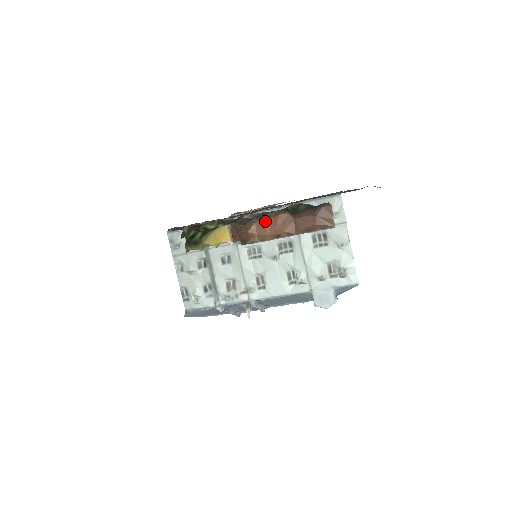
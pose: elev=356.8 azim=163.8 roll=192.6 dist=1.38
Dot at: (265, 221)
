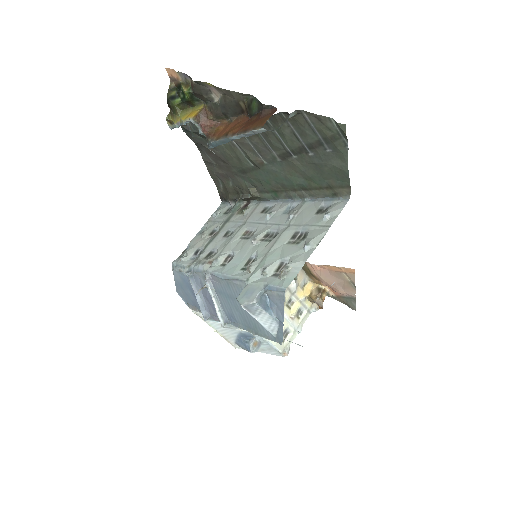
Dot at: (231, 124)
